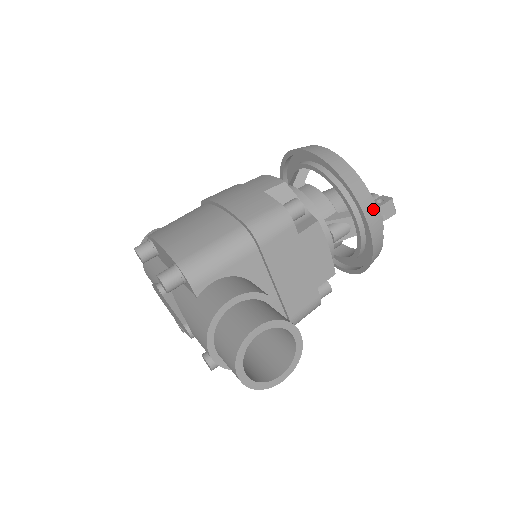
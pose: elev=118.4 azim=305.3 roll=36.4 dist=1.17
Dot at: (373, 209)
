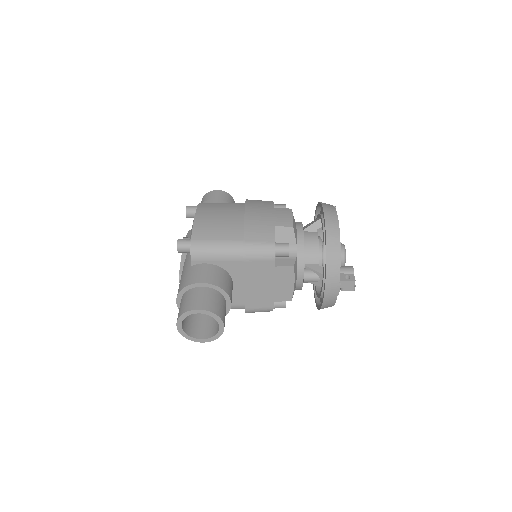
Dot at: (336, 280)
